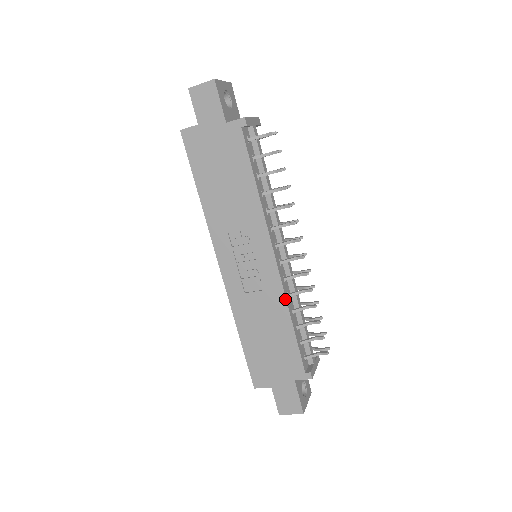
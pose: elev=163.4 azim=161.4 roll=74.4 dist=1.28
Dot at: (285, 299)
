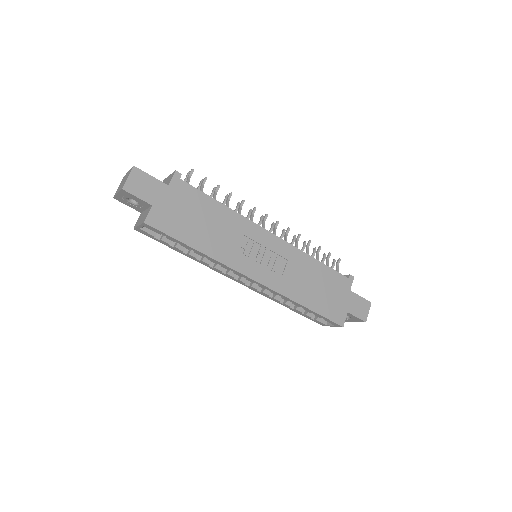
Dot at: (301, 251)
